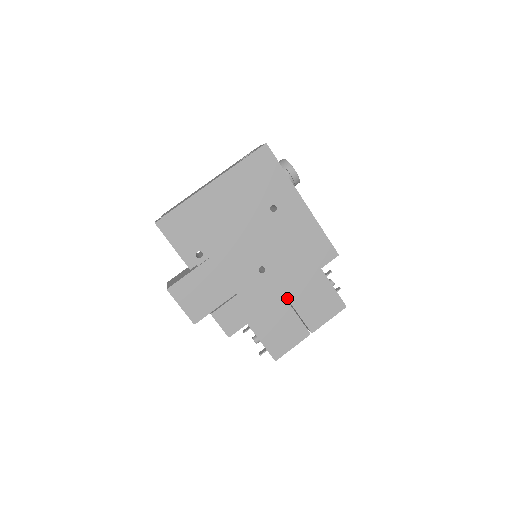
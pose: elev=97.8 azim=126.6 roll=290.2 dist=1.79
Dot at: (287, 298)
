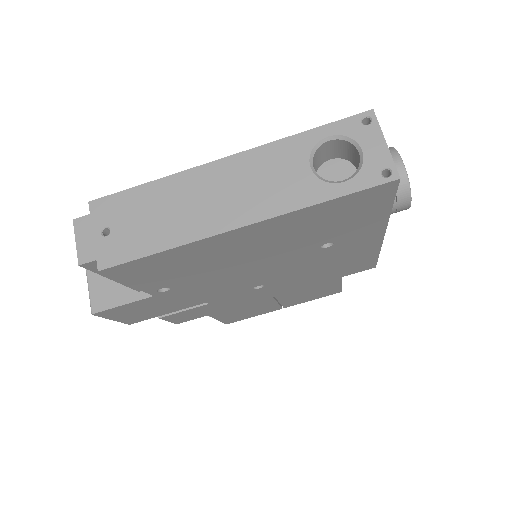
Dot at: (275, 297)
